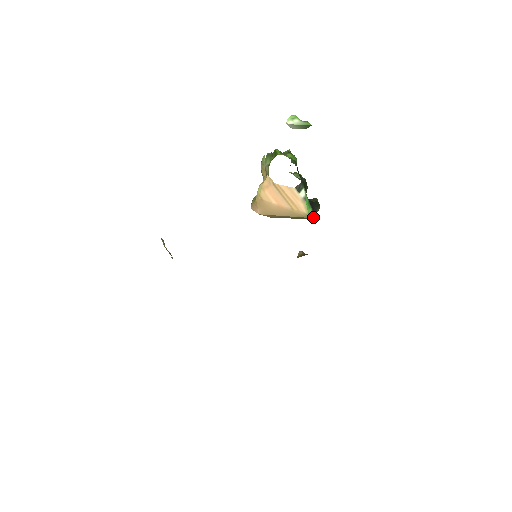
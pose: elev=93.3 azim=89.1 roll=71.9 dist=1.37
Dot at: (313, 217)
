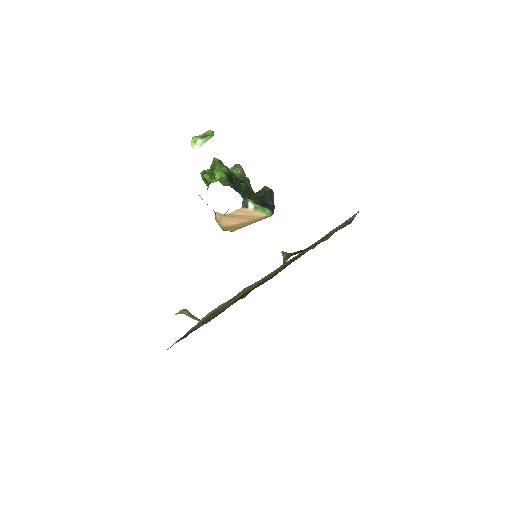
Dot at: (273, 212)
